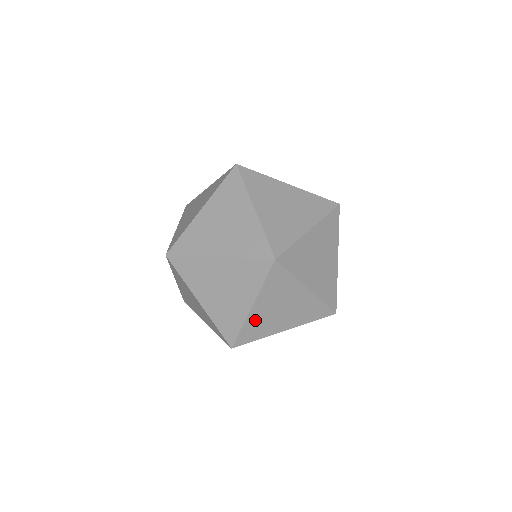
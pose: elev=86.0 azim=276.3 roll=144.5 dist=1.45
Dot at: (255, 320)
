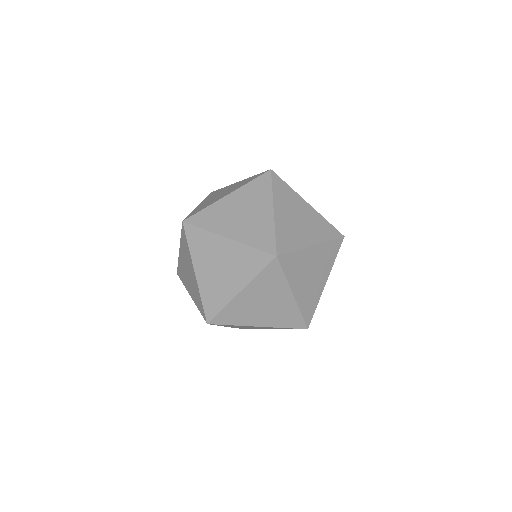
Dot at: (238, 305)
